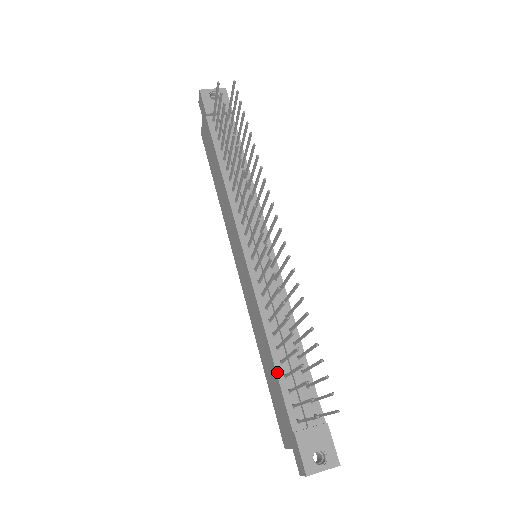
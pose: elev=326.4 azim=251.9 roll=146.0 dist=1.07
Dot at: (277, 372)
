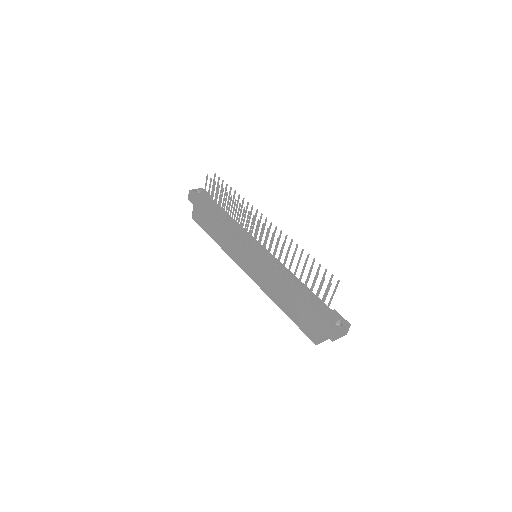
Dot at: (296, 295)
